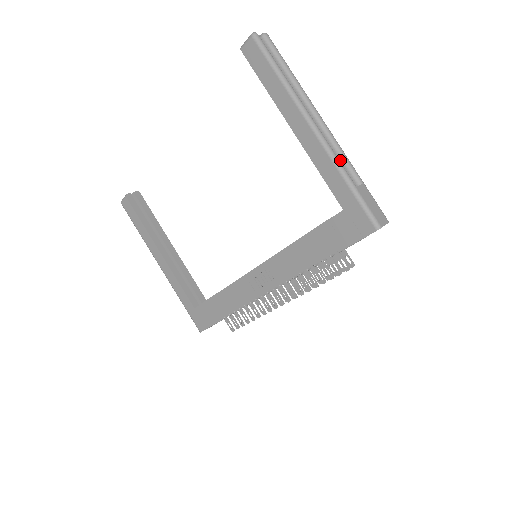
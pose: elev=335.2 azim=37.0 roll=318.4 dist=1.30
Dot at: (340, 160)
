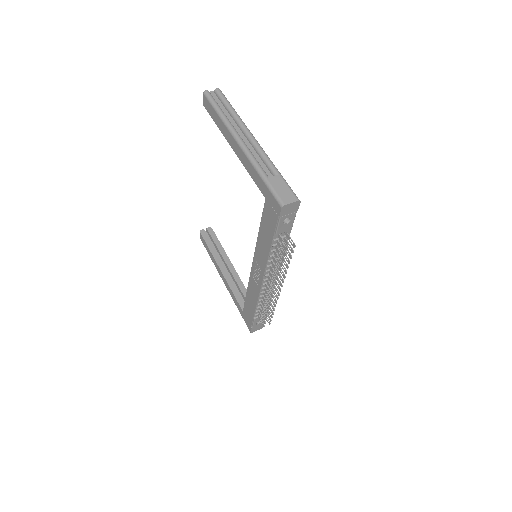
Dot at: (263, 161)
